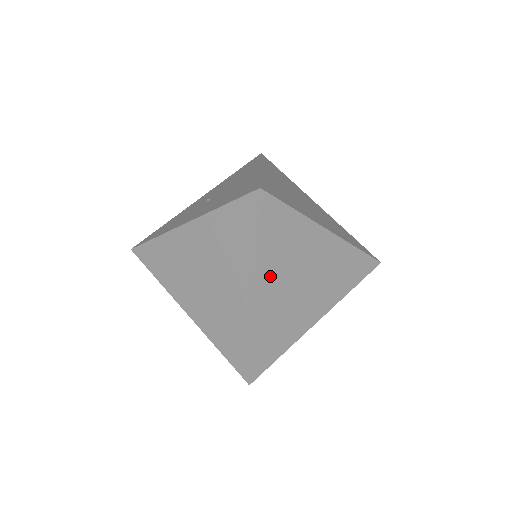
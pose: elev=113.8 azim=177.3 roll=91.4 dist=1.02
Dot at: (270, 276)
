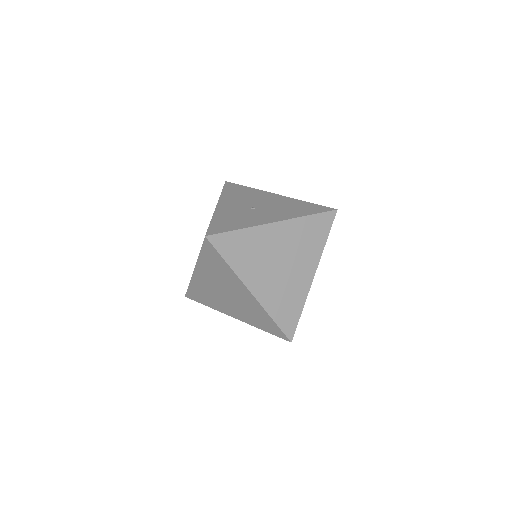
Dot at: occluded
